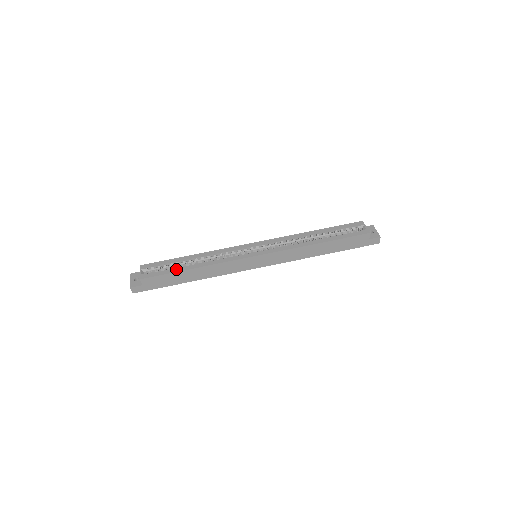
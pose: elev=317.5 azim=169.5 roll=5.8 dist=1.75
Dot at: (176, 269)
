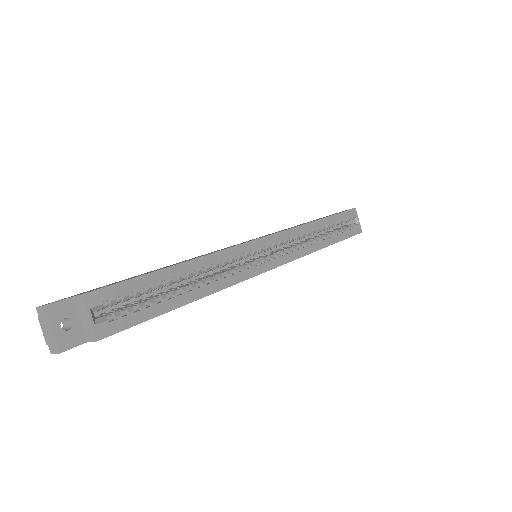
Dot at: (164, 305)
